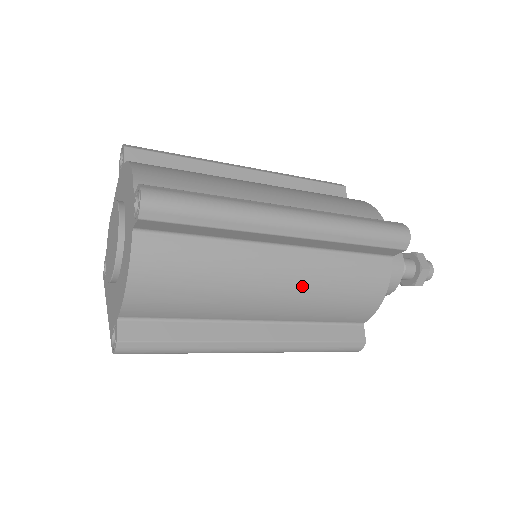
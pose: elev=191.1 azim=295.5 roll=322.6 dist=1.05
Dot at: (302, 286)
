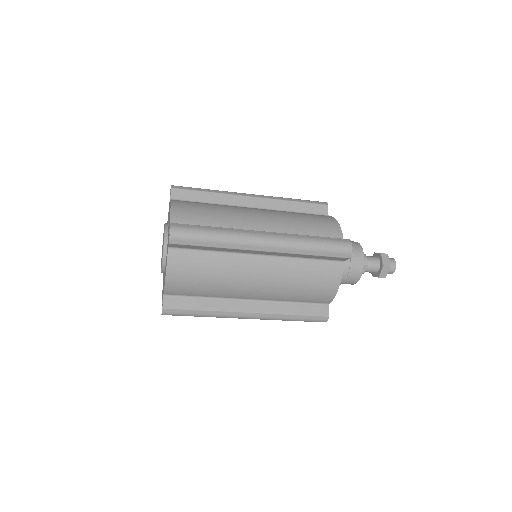
Dot at: (276, 280)
